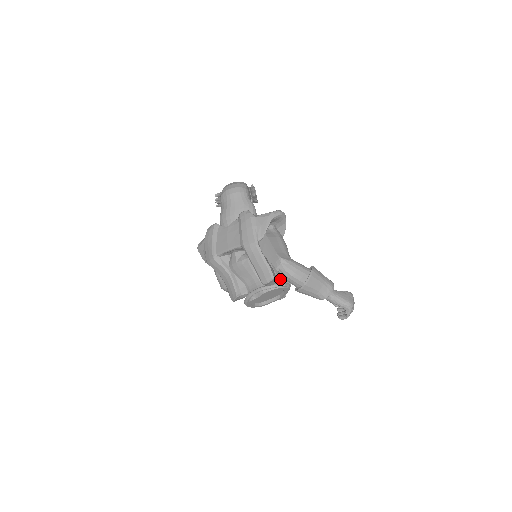
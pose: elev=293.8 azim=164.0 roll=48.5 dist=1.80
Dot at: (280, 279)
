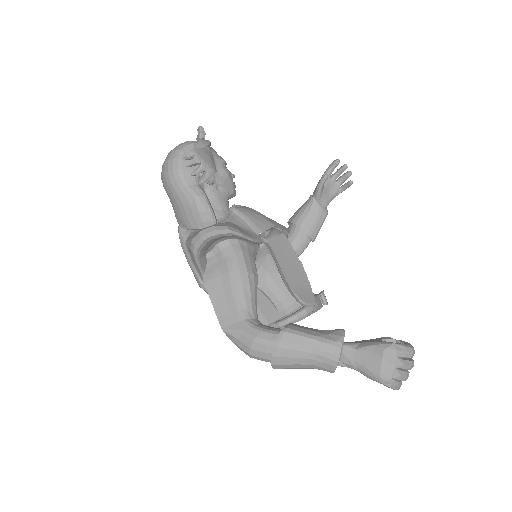
Dot at: (285, 306)
